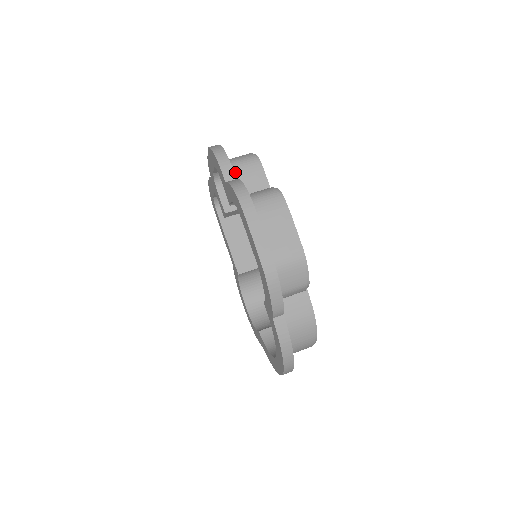
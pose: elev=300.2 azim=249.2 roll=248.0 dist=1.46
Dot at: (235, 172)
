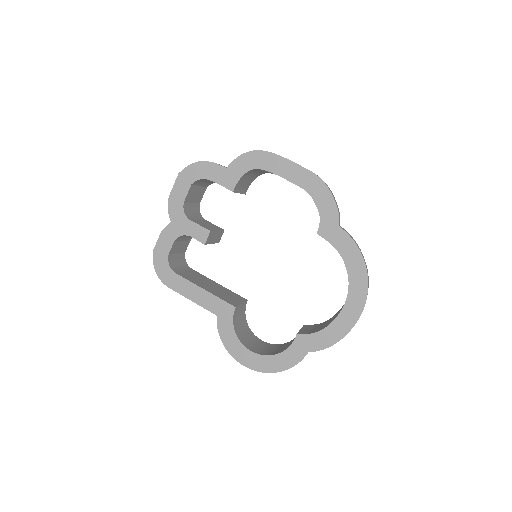
Dot at: occluded
